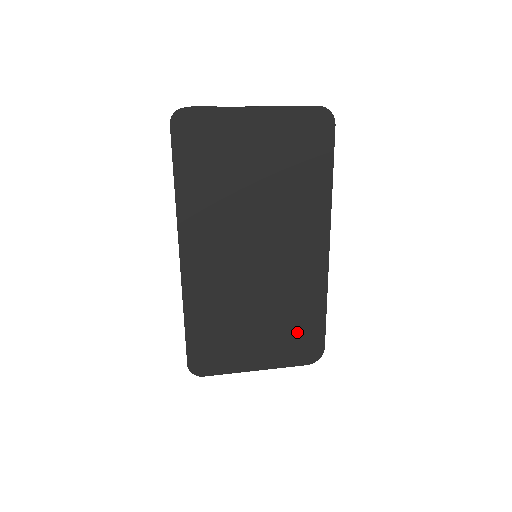
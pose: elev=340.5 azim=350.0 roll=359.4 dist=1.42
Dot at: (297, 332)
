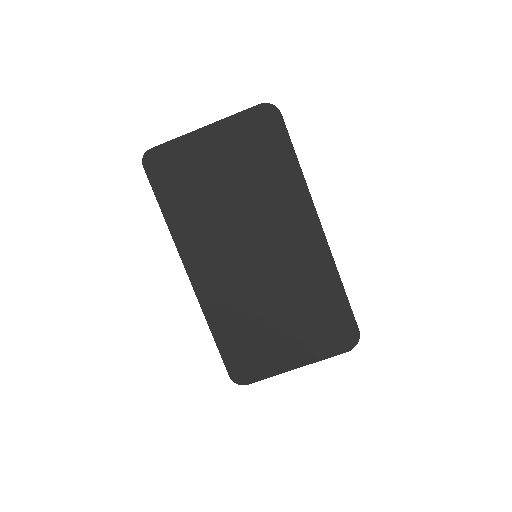
Dot at: (323, 320)
